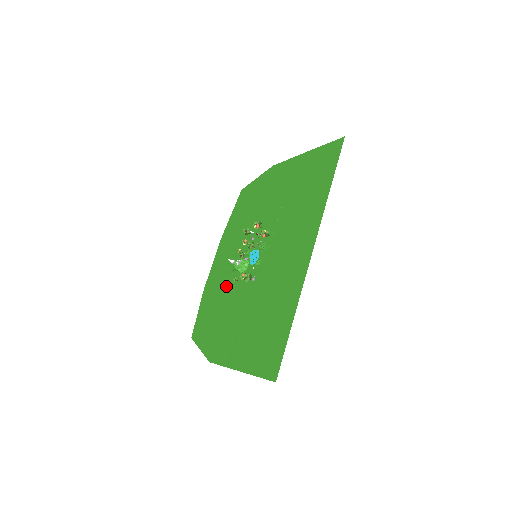
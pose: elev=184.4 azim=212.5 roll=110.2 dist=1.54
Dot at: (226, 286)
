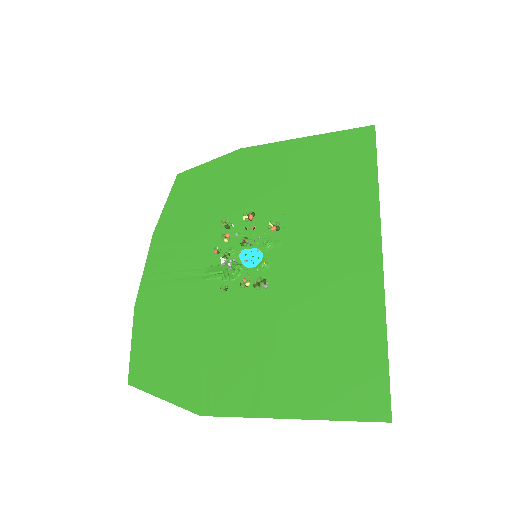
Dot at: (197, 299)
